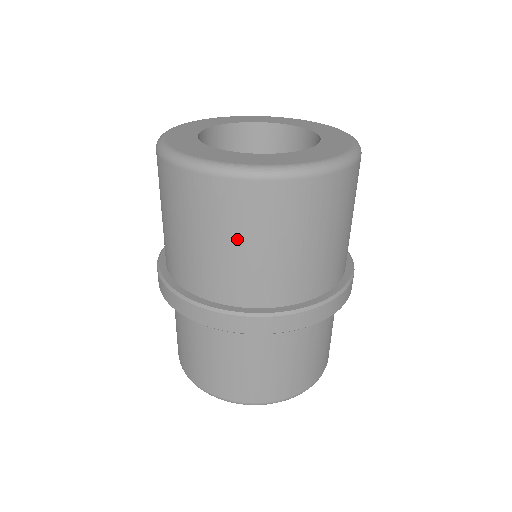
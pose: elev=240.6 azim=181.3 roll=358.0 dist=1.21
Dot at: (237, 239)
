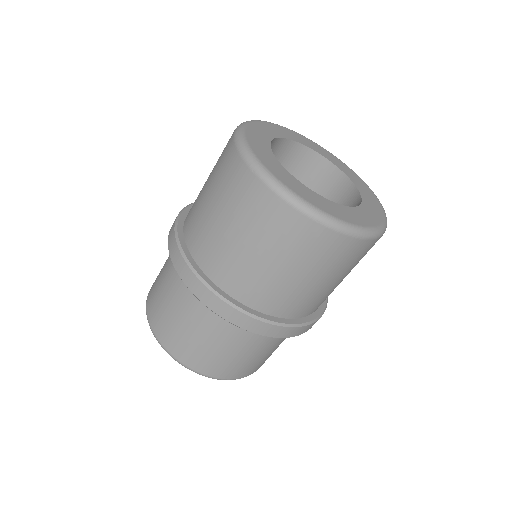
Dot at: (346, 274)
